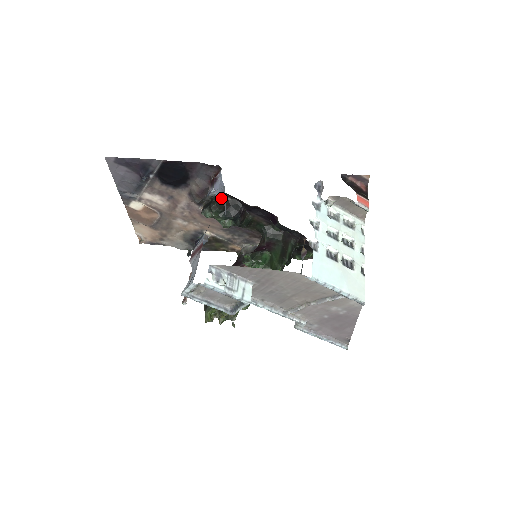
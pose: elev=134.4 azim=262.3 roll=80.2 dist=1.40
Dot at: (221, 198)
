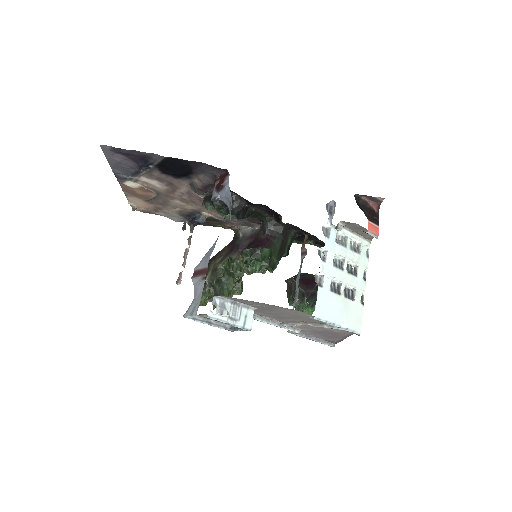
Dot at: (226, 204)
